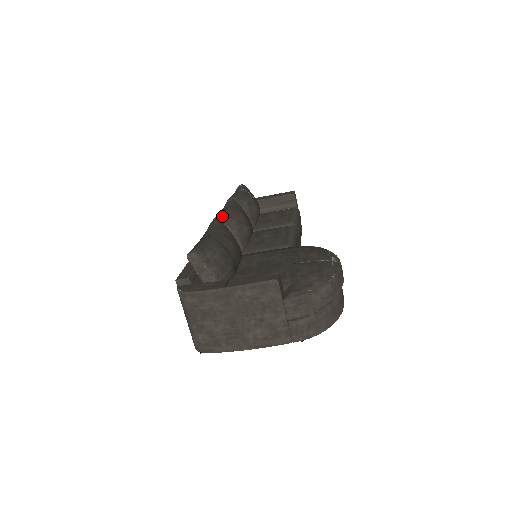
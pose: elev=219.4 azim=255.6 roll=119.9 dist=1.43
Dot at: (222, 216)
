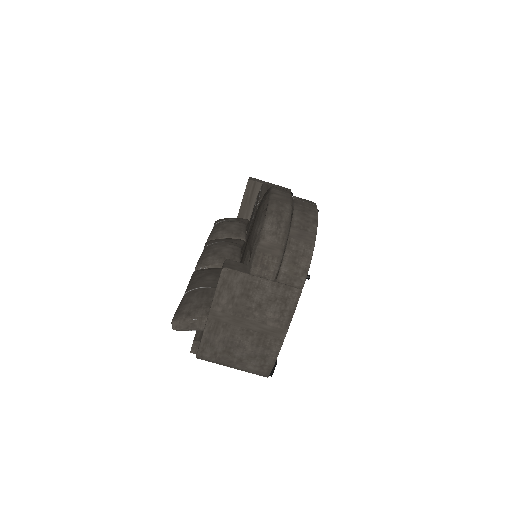
Dot at: (197, 266)
